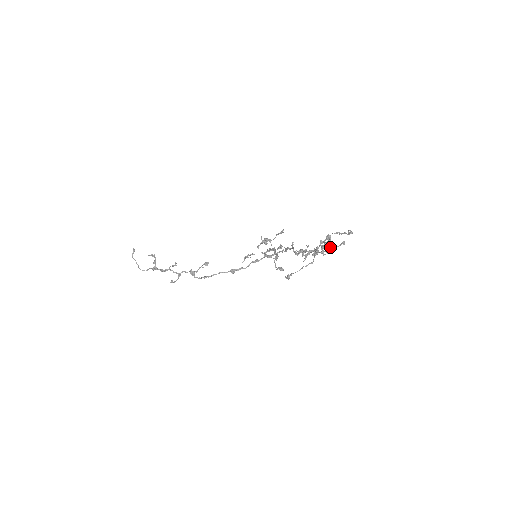
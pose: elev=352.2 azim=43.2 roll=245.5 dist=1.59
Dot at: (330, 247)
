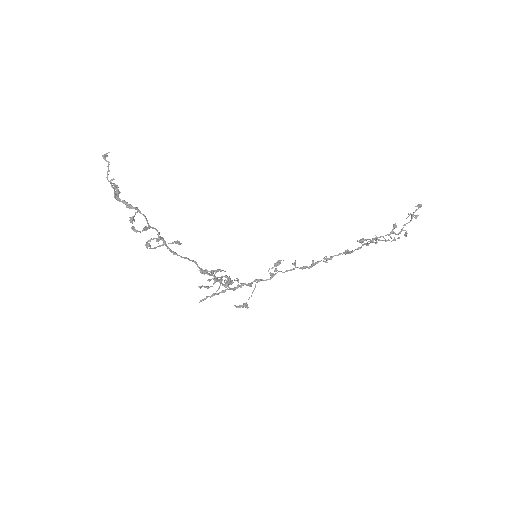
Dot at: (403, 227)
